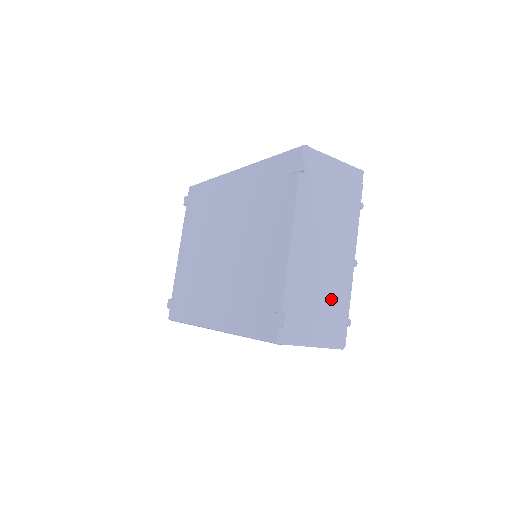
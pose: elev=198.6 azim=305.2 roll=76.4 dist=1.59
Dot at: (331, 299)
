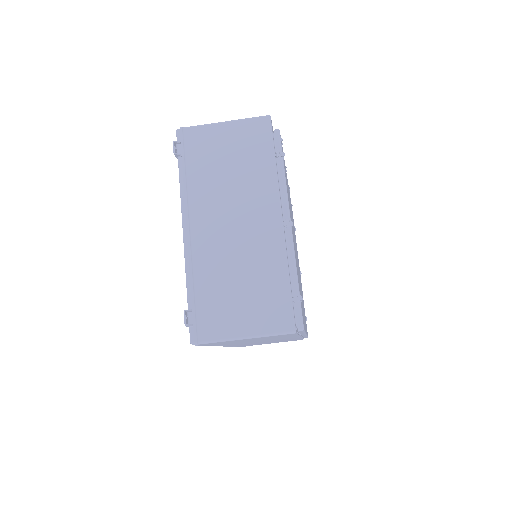
Dot at: (256, 277)
